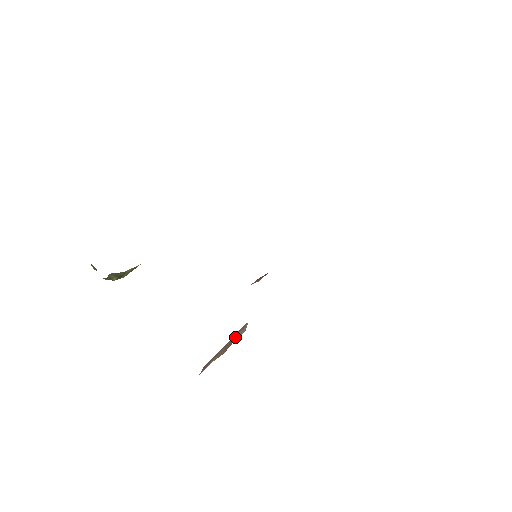
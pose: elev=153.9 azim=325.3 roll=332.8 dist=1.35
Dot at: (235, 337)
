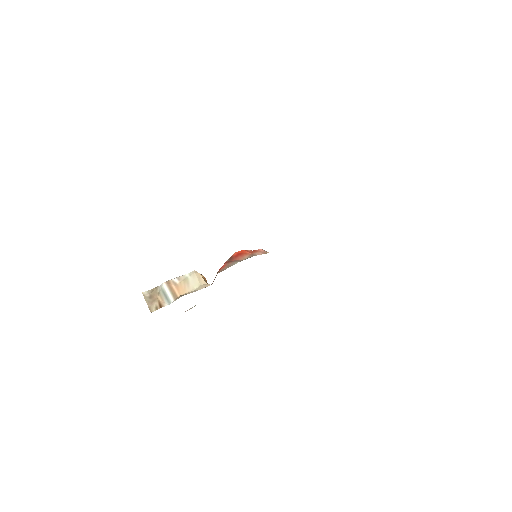
Dot at: occluded
